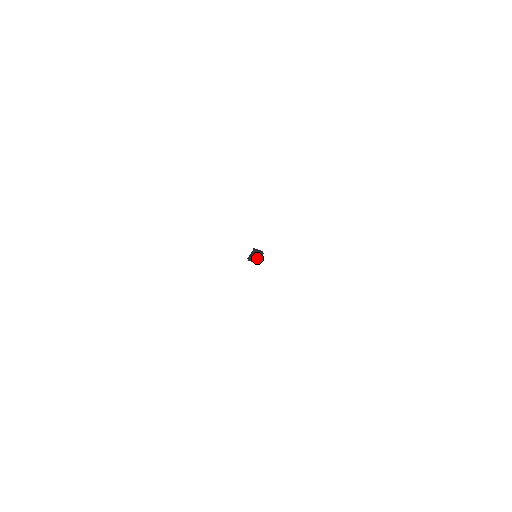
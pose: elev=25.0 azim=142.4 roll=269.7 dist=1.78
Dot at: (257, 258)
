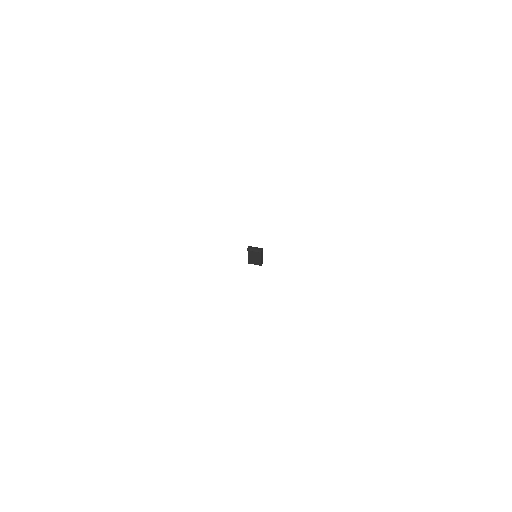
Dot at: (256, 259)
